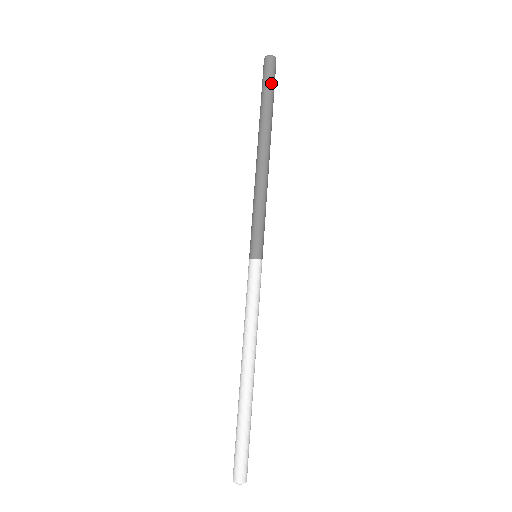
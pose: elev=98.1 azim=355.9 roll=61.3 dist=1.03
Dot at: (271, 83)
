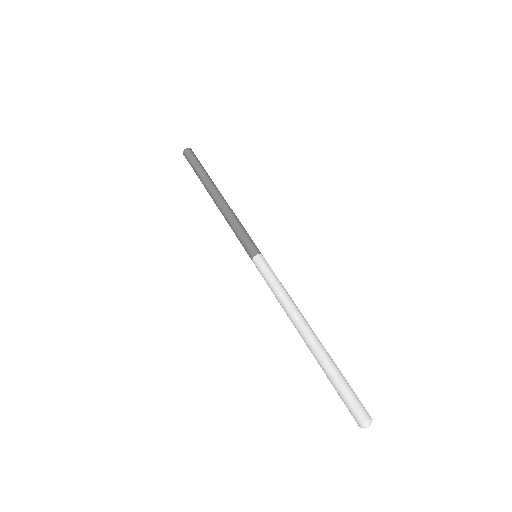
Dot at: (194, 161)
